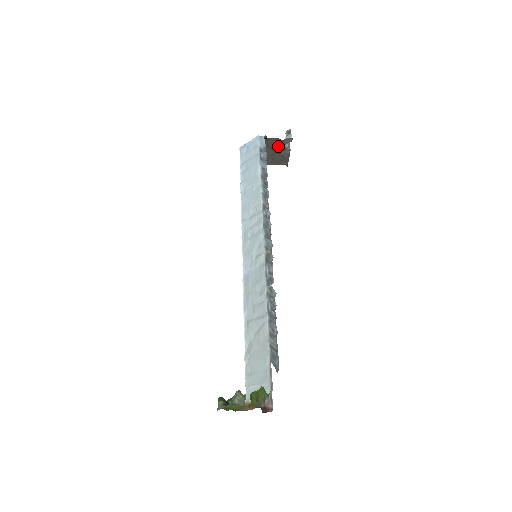
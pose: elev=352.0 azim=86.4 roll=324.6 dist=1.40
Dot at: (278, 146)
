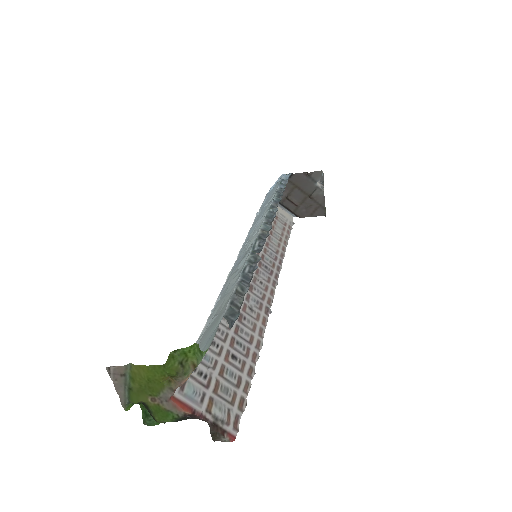
Dot at: (308, 186)
